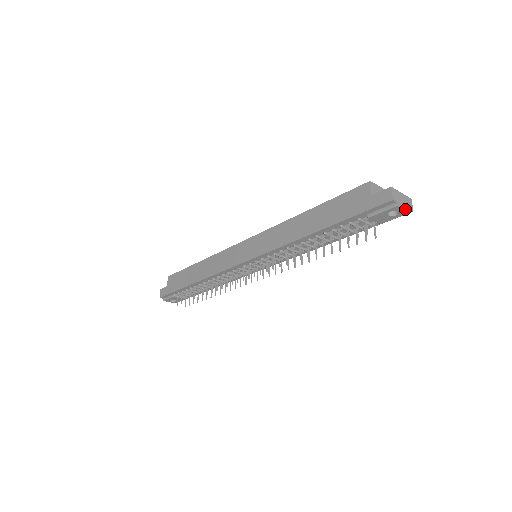
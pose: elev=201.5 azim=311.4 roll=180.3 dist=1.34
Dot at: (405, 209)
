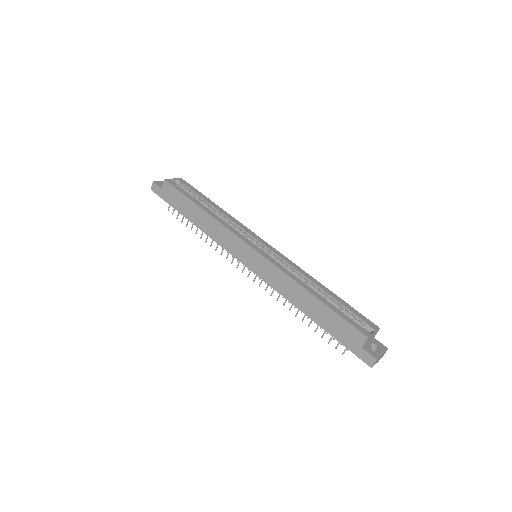
Dot at: occluded
